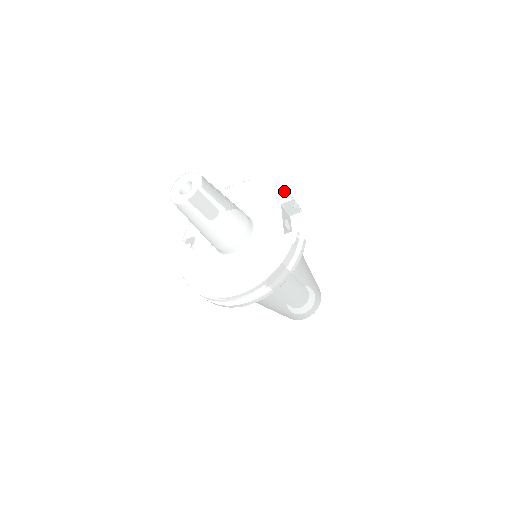
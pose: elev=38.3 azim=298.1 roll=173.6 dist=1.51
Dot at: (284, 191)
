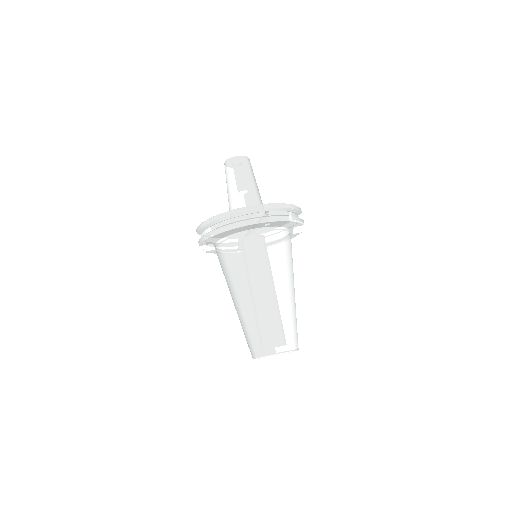
Dot at: occluded
